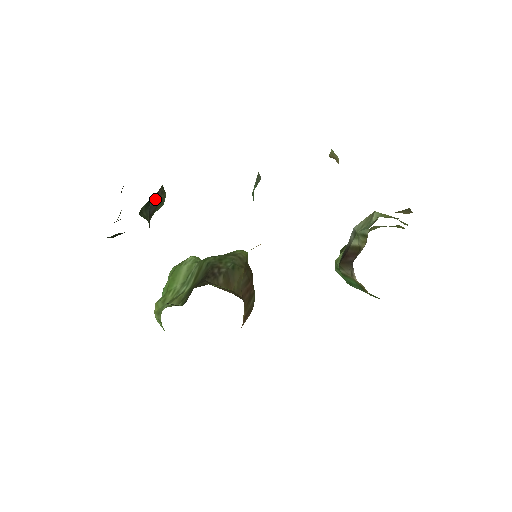
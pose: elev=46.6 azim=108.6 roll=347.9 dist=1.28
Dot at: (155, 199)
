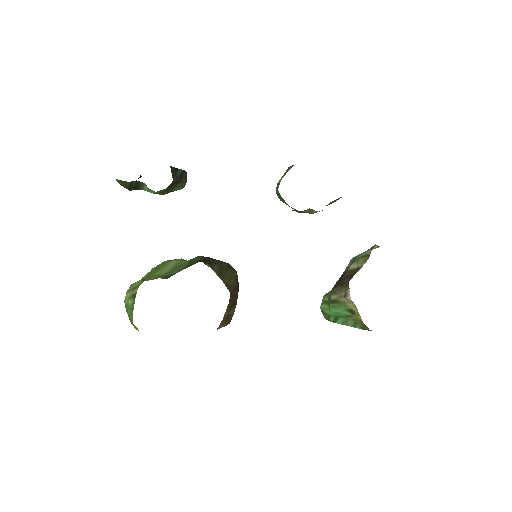
Dot at: (180, 173)
